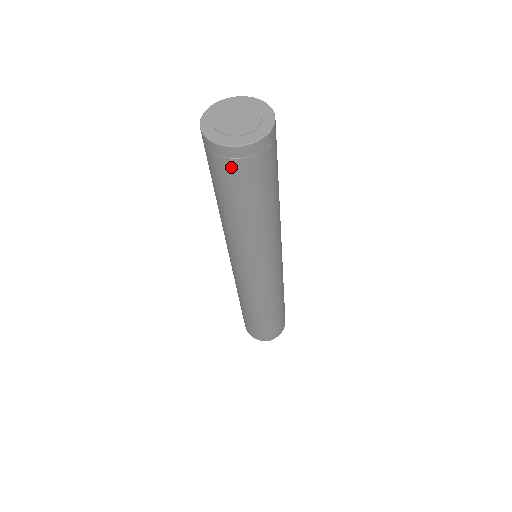
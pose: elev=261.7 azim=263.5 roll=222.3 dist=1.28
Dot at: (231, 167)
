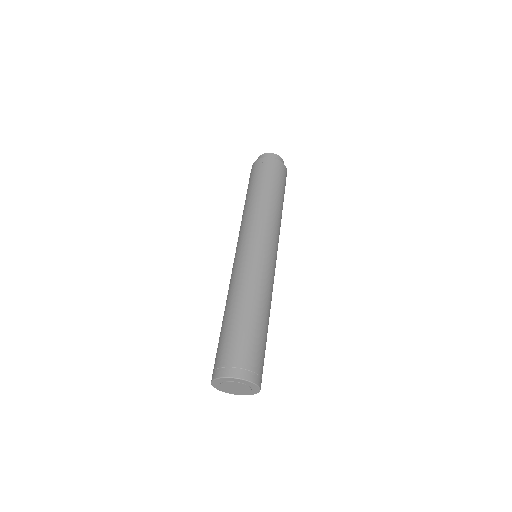
Dot at: occluded
